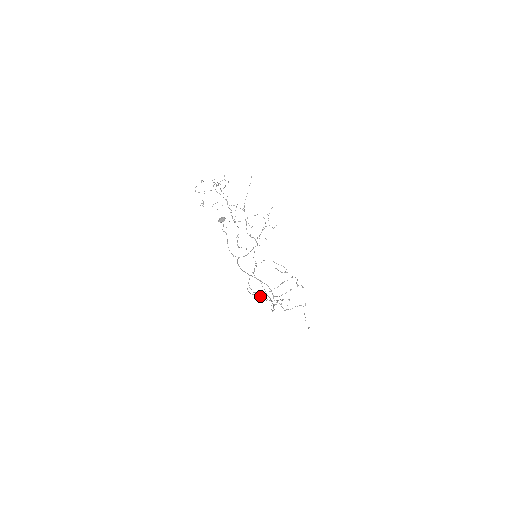
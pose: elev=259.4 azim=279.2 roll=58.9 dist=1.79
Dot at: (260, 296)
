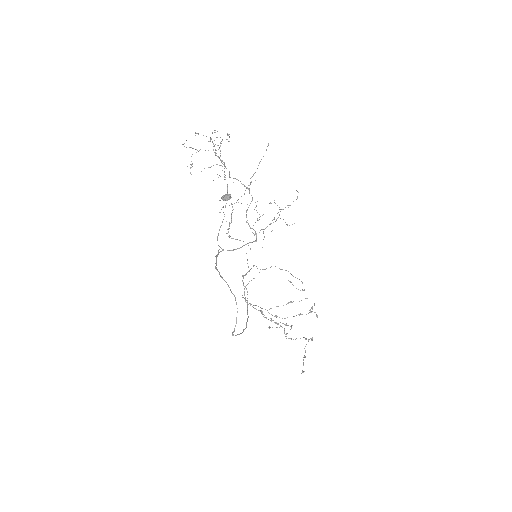
Dot at: (260, 310)
